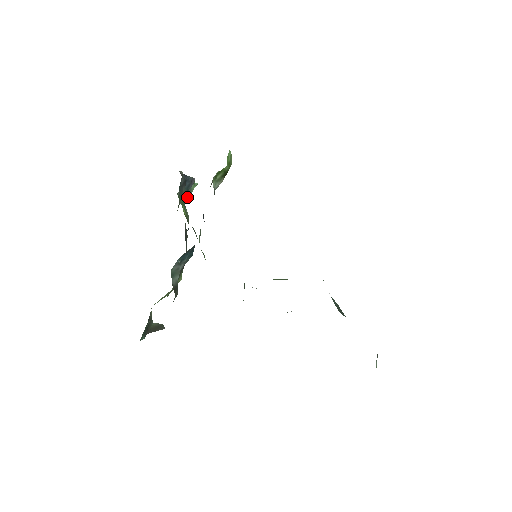
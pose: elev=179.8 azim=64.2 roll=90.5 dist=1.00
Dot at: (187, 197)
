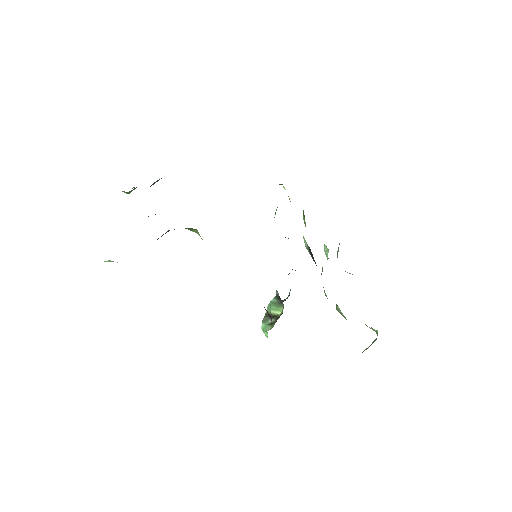
Dot at: (131, 191)
